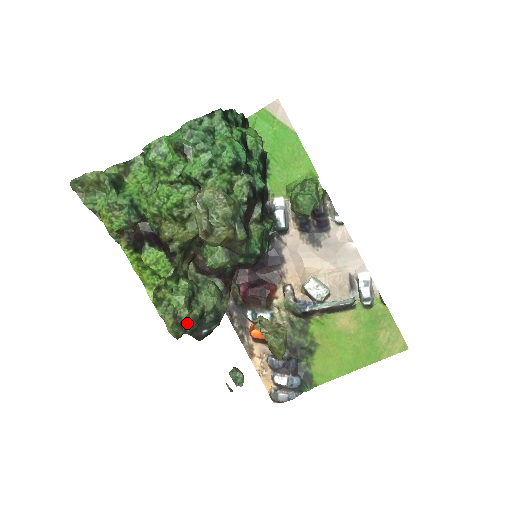
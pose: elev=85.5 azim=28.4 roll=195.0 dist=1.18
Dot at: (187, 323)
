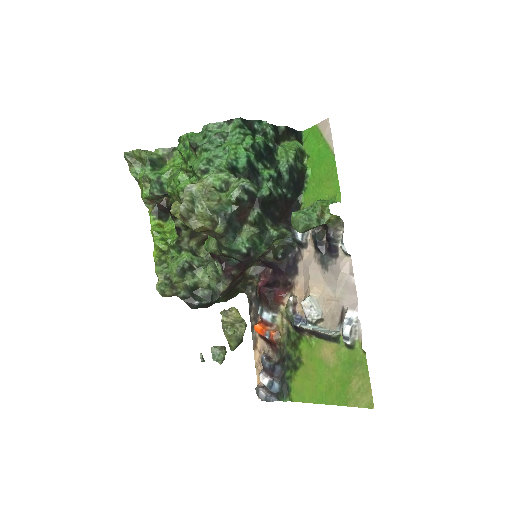
Dot at: (182, 289)
